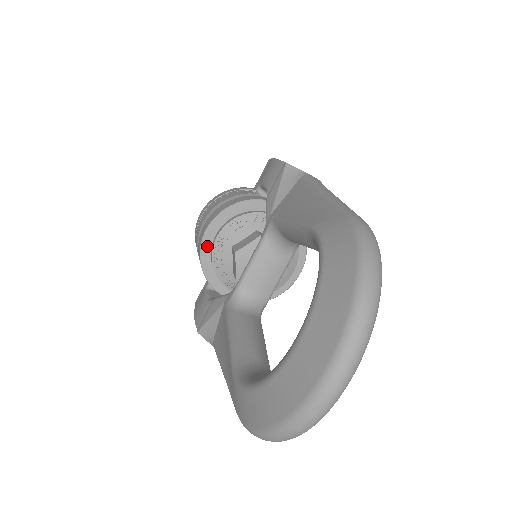
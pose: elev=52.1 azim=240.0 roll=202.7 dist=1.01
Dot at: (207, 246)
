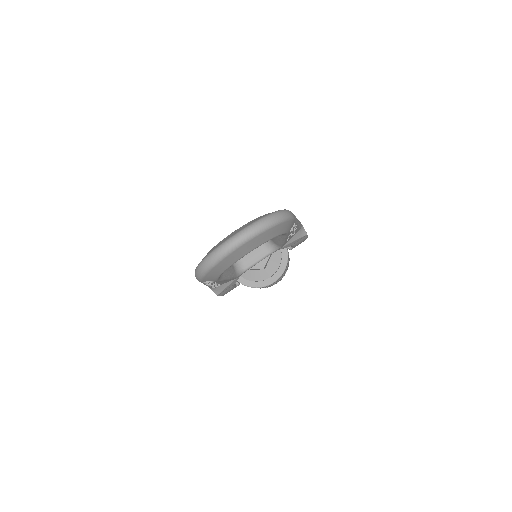
Dot at: occluded
